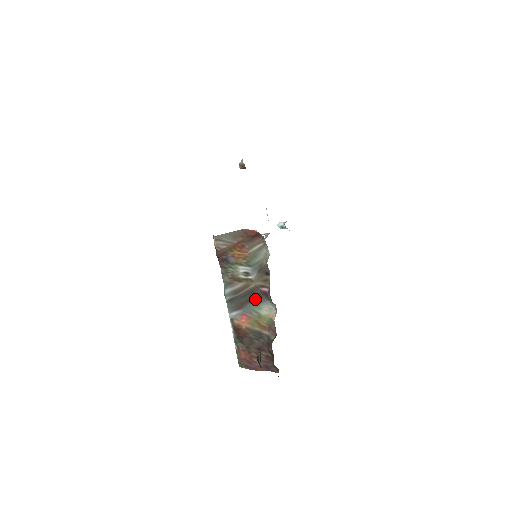
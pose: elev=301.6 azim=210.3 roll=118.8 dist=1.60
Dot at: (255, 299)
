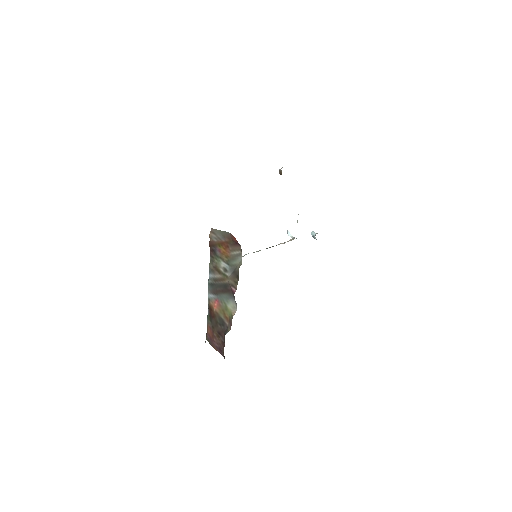
Dot at: (226, 293)
